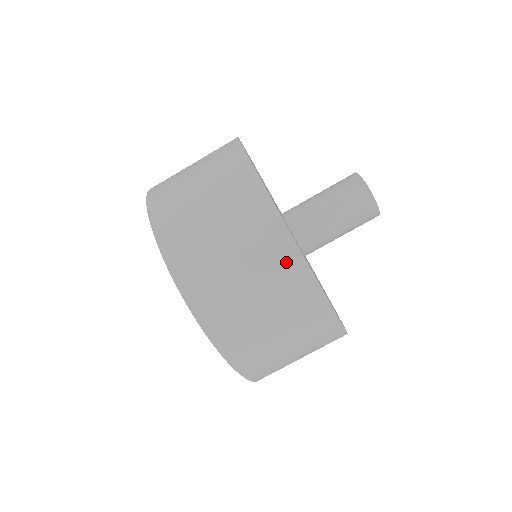
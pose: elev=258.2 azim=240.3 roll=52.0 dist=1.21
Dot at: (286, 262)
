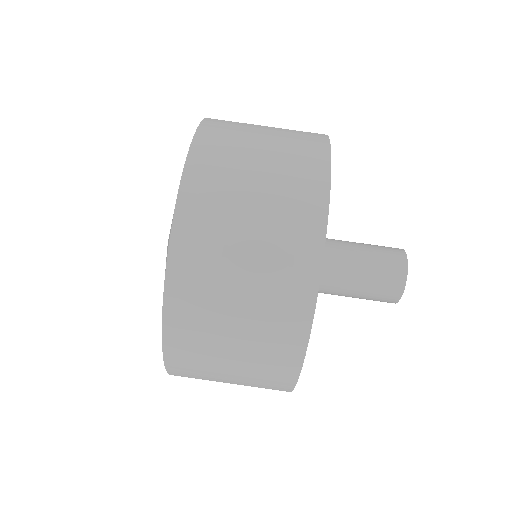
Dot at: (278, 381)
